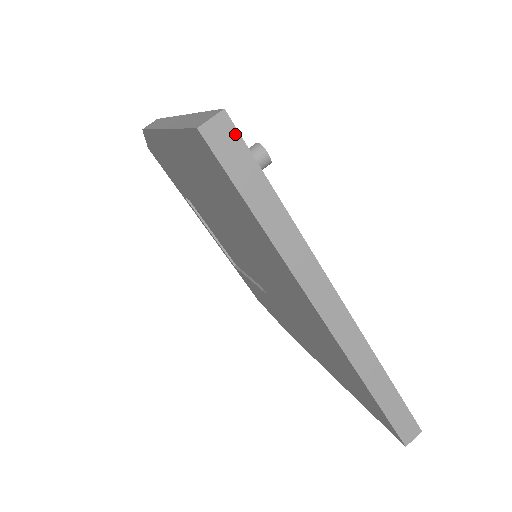
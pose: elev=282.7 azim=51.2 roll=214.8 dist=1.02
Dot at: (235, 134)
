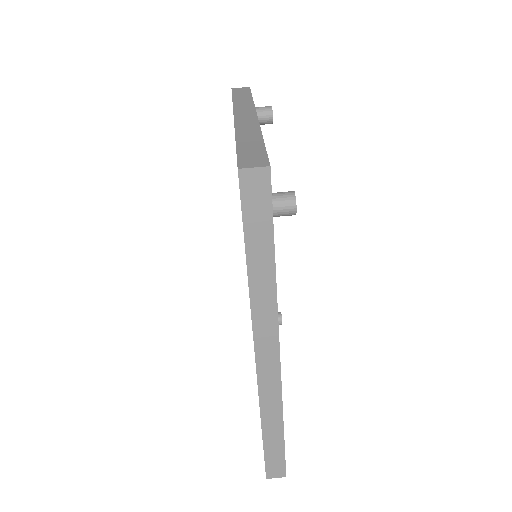
Dot at: (268, 190)
